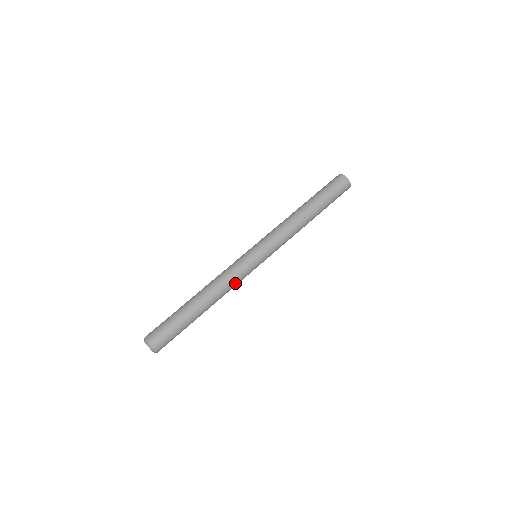
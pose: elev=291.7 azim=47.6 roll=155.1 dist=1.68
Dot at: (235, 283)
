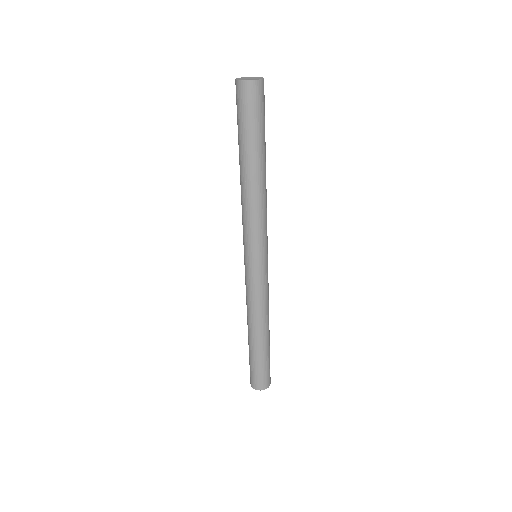
Dot at: occluded
